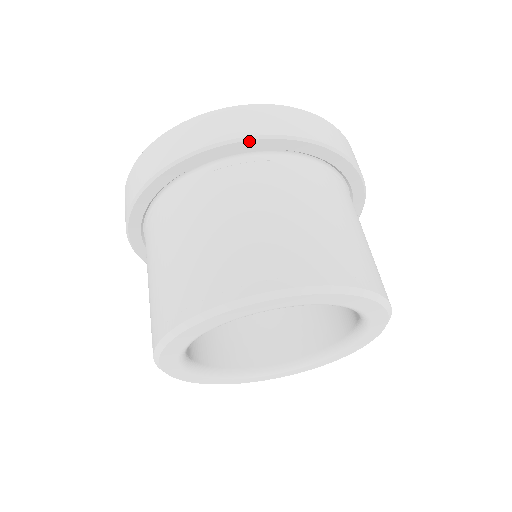
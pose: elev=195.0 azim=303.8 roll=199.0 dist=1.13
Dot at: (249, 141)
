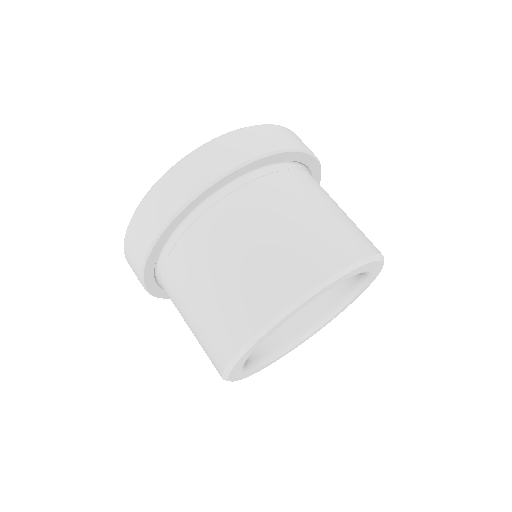
Dot at: (217, 183)
